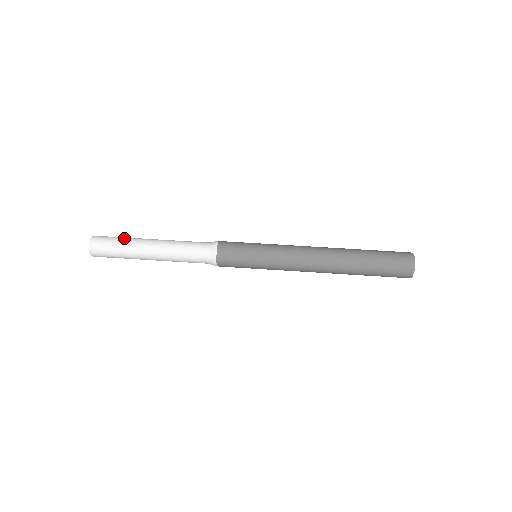
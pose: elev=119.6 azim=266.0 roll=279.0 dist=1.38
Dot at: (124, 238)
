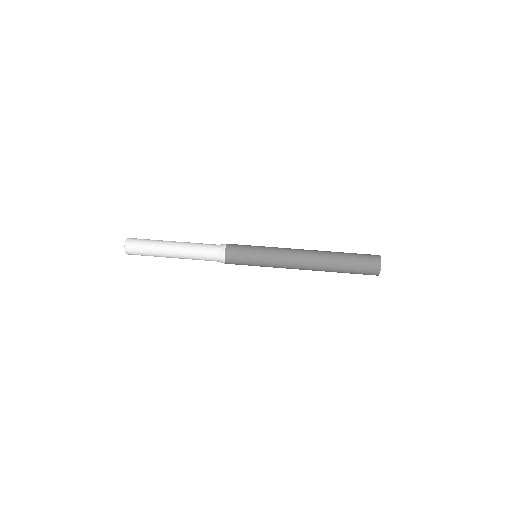
Dot at: (152, 241)
